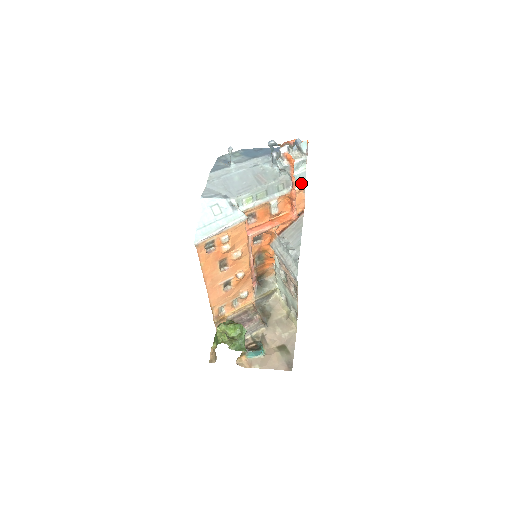
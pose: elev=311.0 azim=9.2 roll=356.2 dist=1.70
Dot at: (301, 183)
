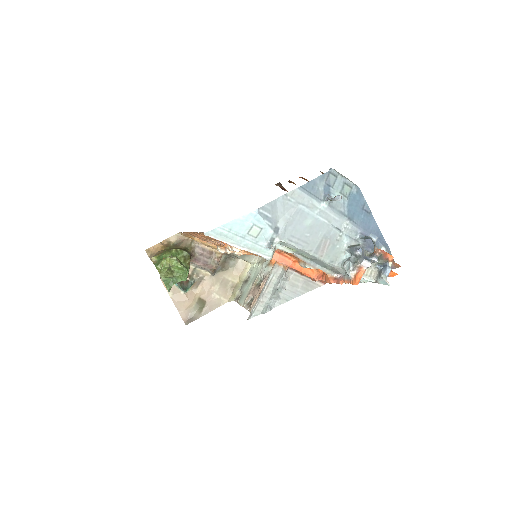
Dot at: occluded
